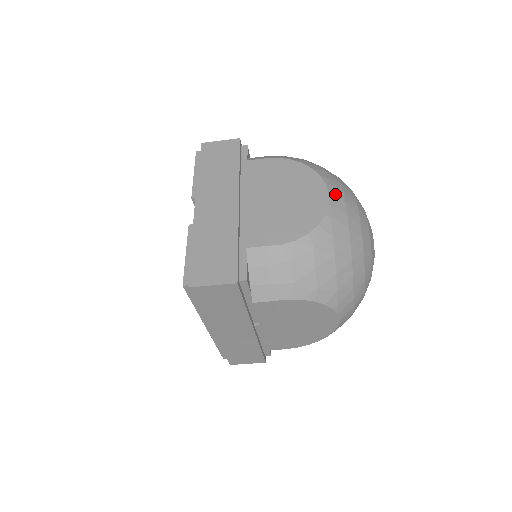
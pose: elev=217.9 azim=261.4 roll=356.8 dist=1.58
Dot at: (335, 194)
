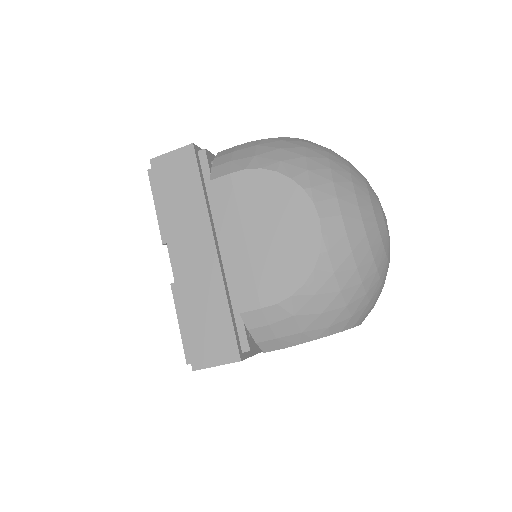
Dot at: (327, 212)
